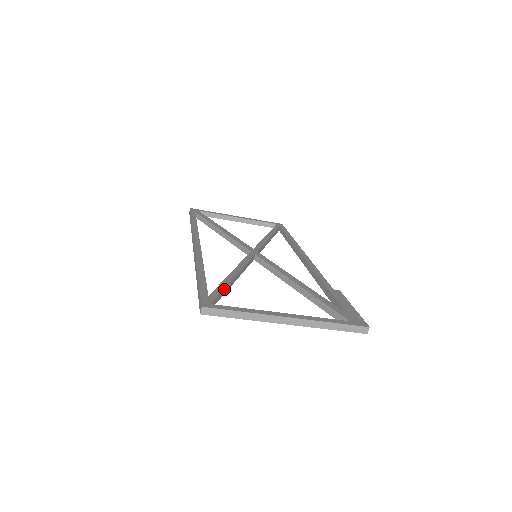
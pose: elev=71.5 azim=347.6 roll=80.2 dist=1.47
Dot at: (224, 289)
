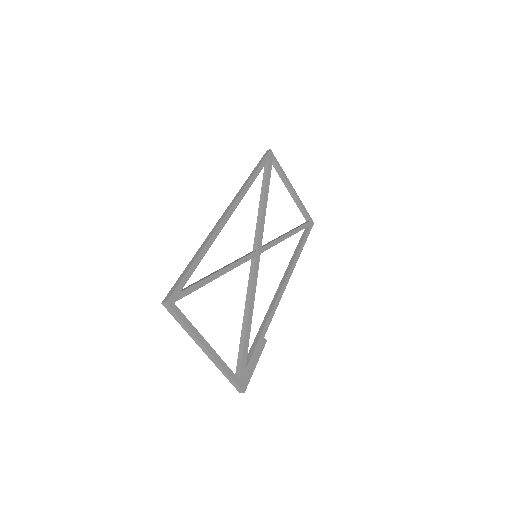
Dot at: (197, 289)
